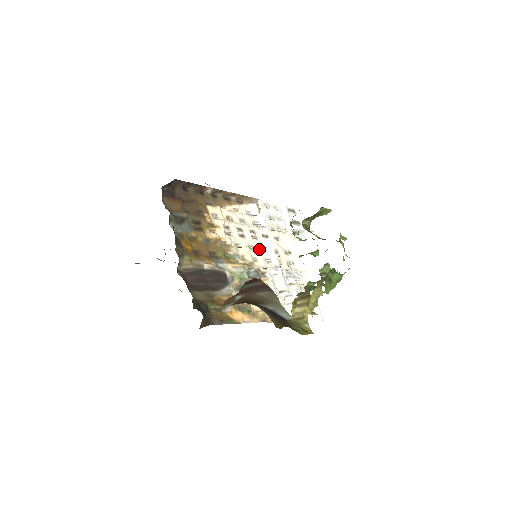
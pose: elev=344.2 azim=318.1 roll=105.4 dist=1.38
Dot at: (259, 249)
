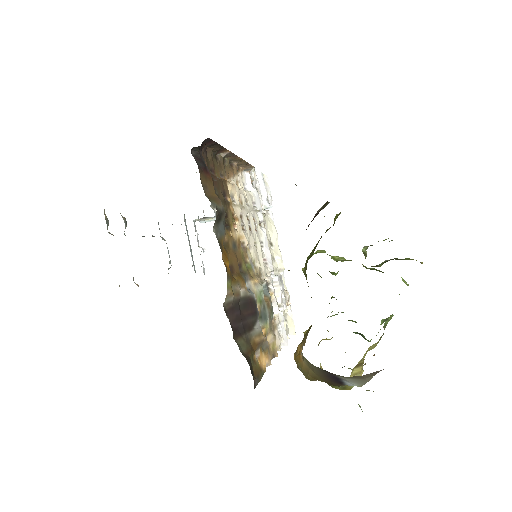
Dot at: (260, 247)
